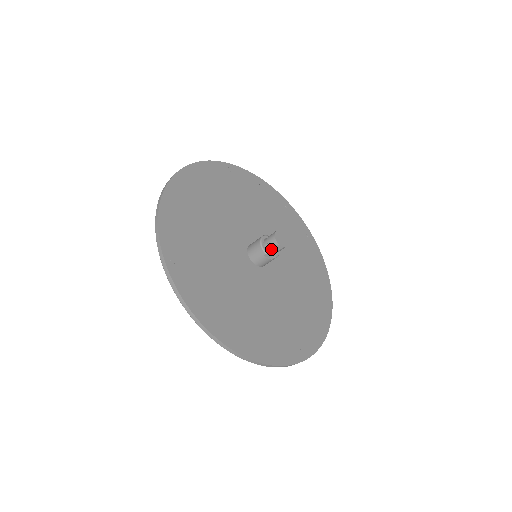
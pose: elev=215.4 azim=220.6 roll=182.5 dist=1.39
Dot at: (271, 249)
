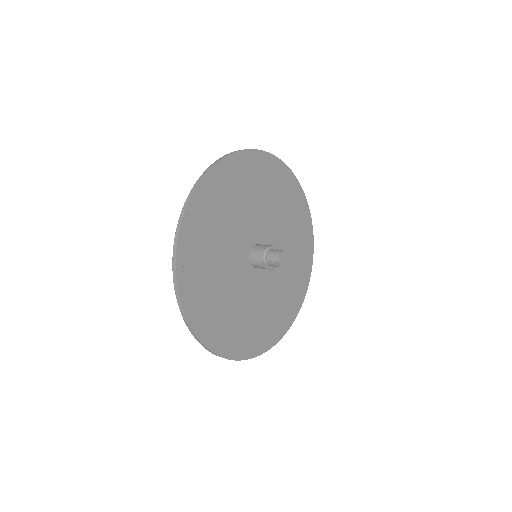
Dot at: (270, 261)
